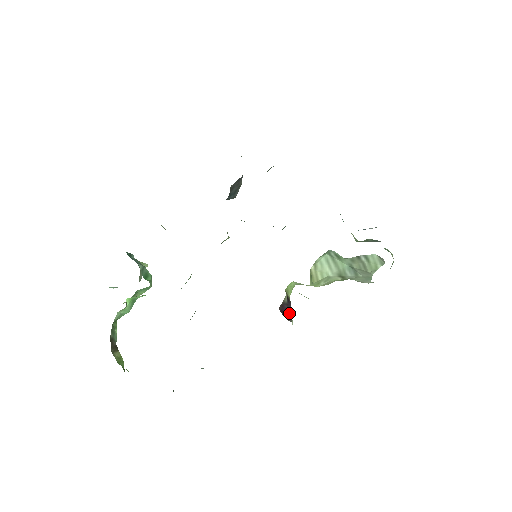
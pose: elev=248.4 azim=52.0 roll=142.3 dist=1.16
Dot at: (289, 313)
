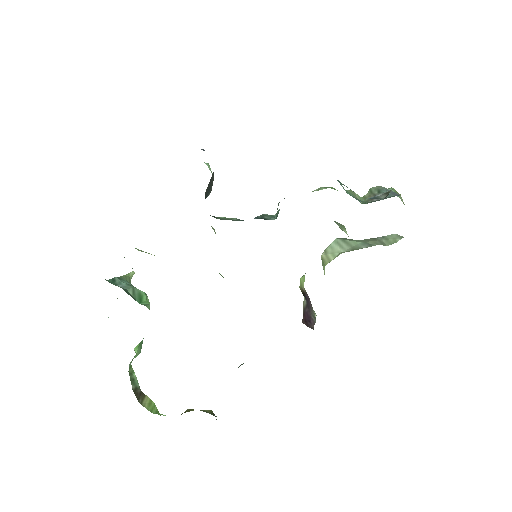
Dot at: (310, 311)
